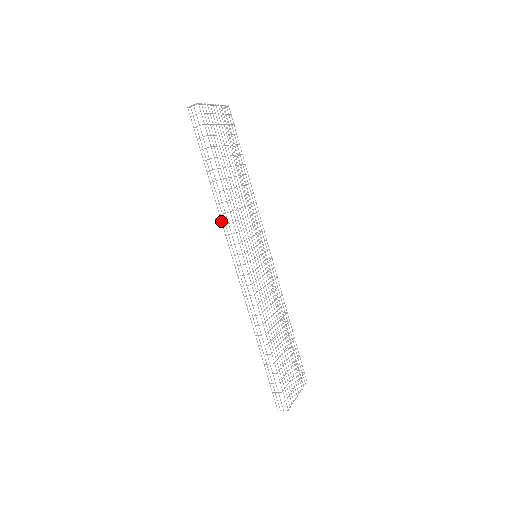
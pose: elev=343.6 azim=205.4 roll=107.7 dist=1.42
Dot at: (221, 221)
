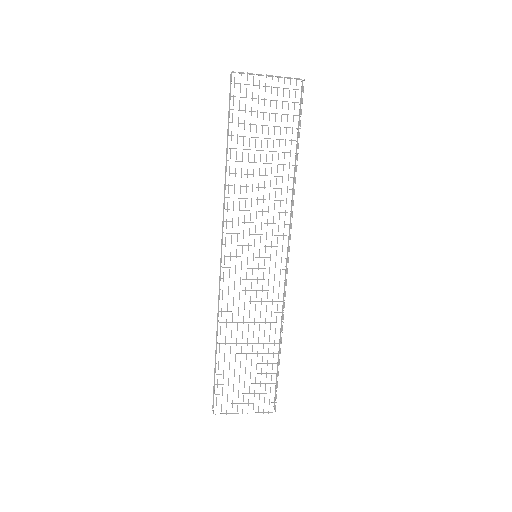
Dot at: (223, 203)
